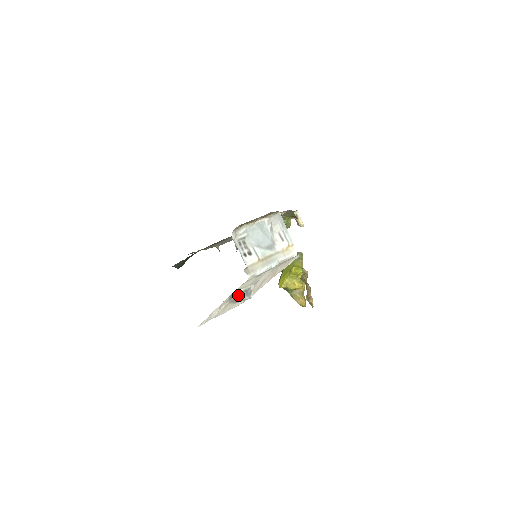
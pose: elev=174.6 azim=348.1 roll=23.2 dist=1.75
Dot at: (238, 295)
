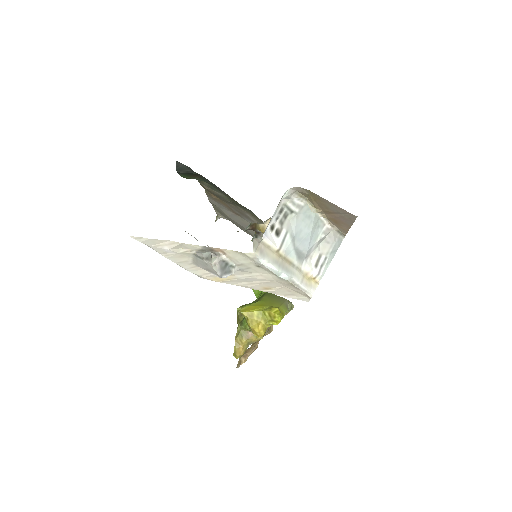
Dot at: (214, 257)
